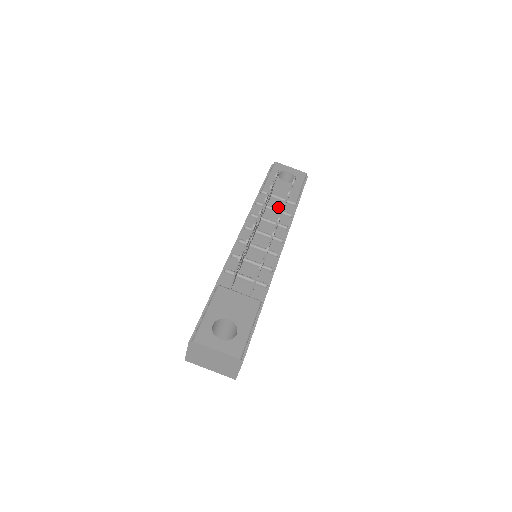
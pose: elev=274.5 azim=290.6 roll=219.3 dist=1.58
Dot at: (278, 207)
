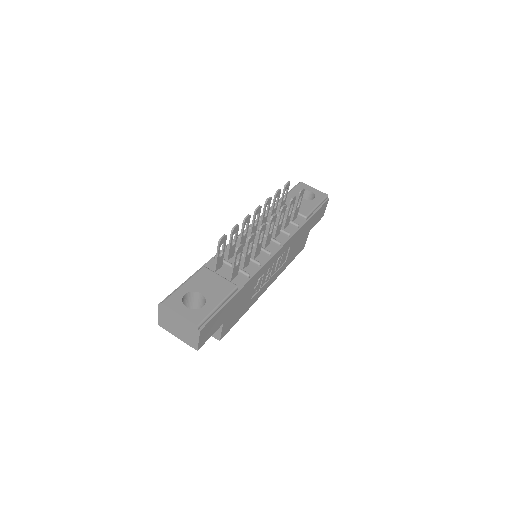
Dot at: occluded
